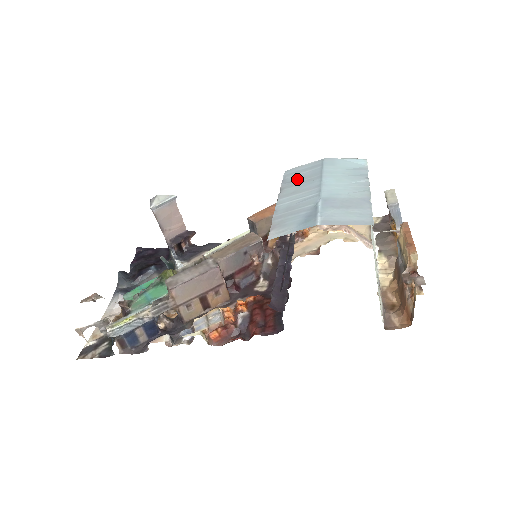
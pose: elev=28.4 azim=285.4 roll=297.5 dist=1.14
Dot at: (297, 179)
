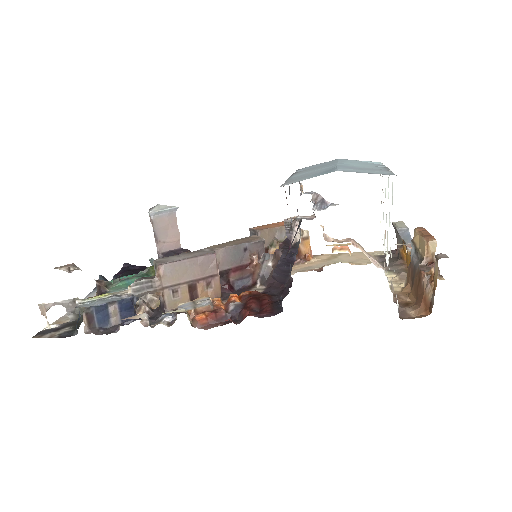
Dot at: (311, 168)
